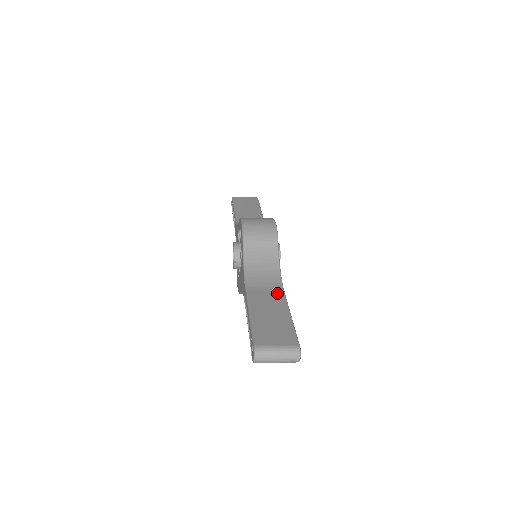
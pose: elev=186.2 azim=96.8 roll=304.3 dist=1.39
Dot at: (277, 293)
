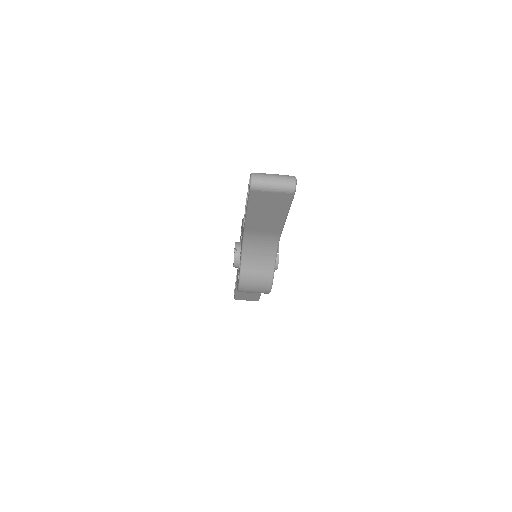
Dot at: occluded
